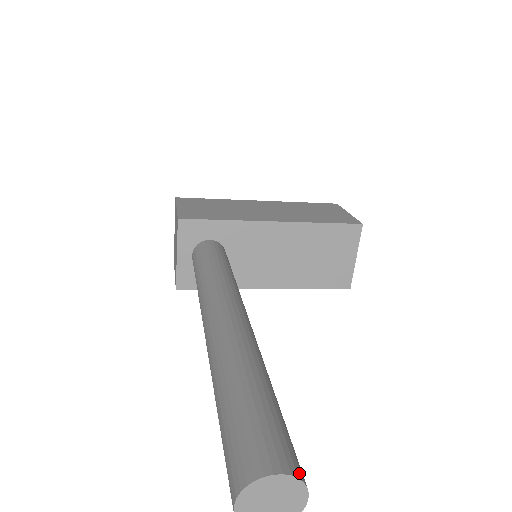
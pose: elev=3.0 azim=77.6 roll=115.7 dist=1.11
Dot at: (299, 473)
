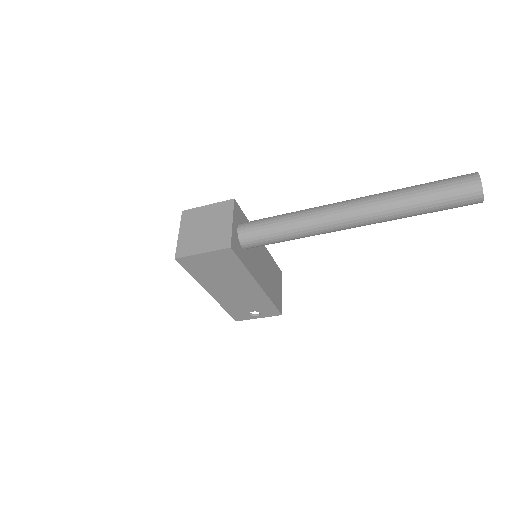
Dot at: occluded
